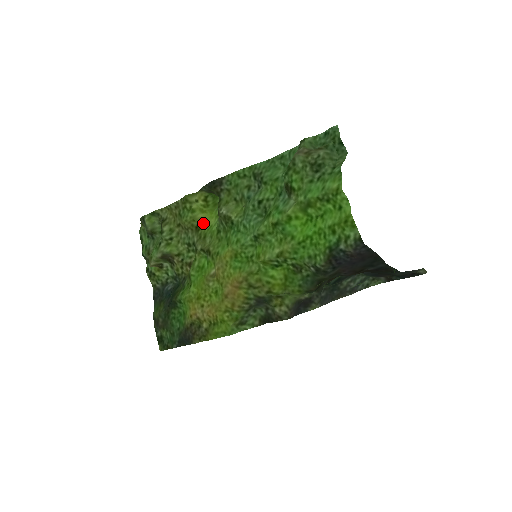
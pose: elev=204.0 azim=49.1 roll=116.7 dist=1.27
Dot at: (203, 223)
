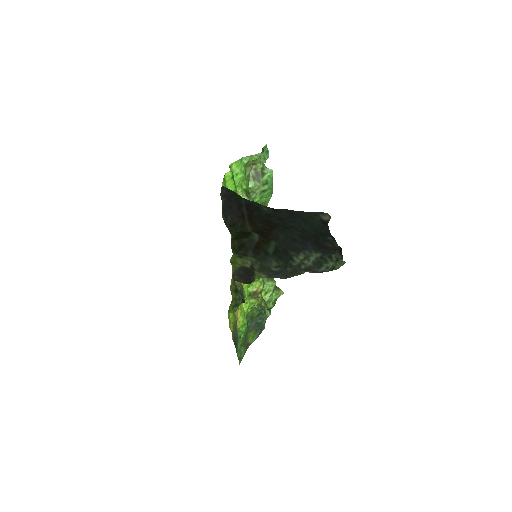
Dot at: occluded
